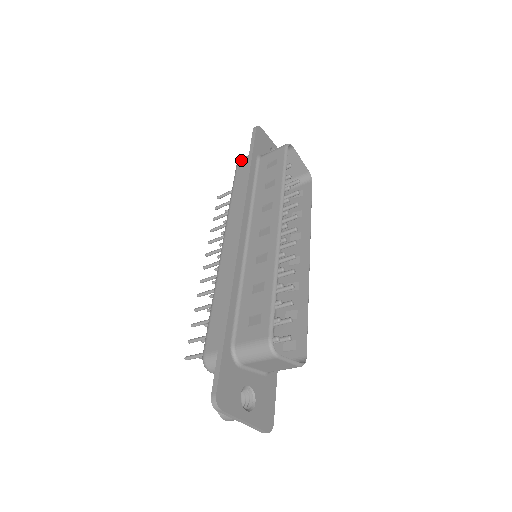
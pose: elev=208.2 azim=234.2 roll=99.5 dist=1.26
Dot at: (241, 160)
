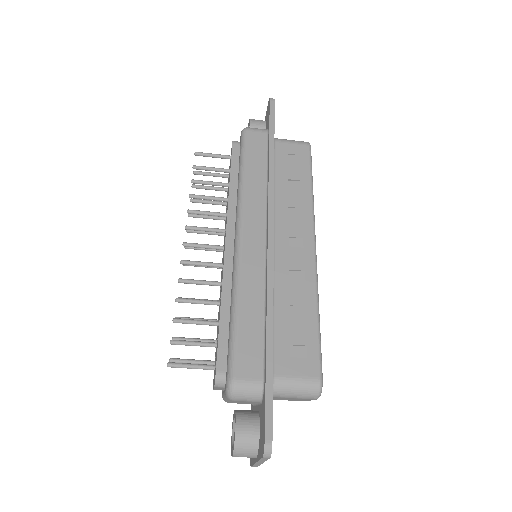
Dot at: (252, 131)
